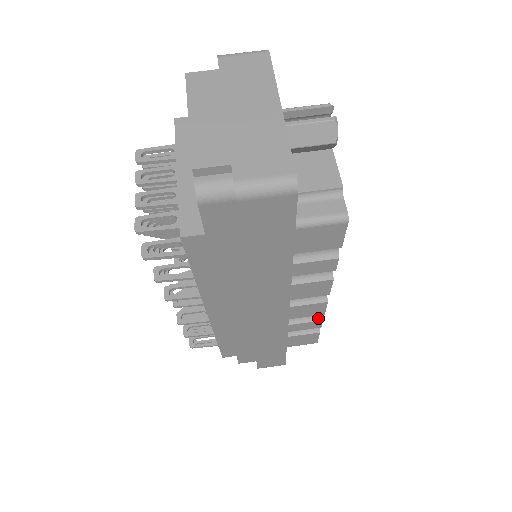
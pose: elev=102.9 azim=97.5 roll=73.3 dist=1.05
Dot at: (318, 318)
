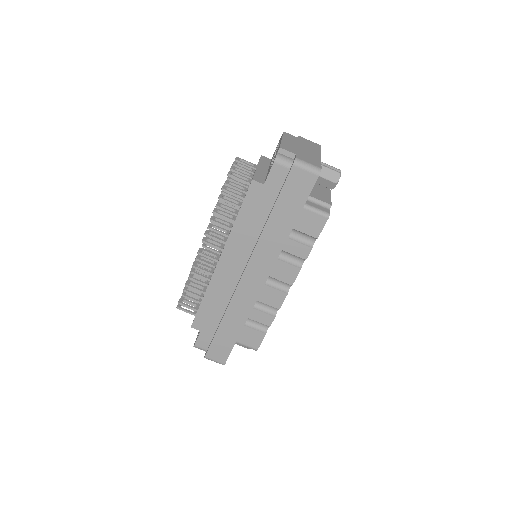
Dot at: (273, 314)
